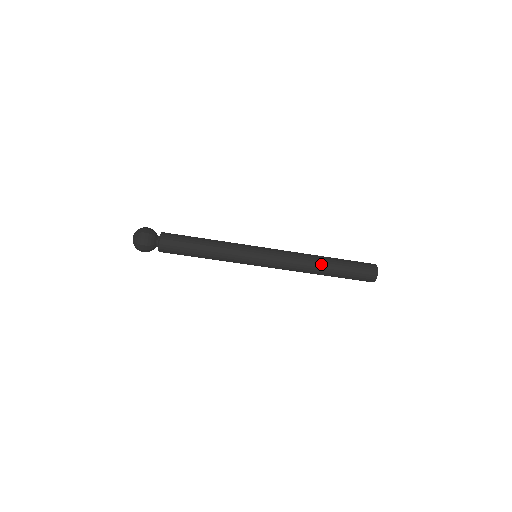
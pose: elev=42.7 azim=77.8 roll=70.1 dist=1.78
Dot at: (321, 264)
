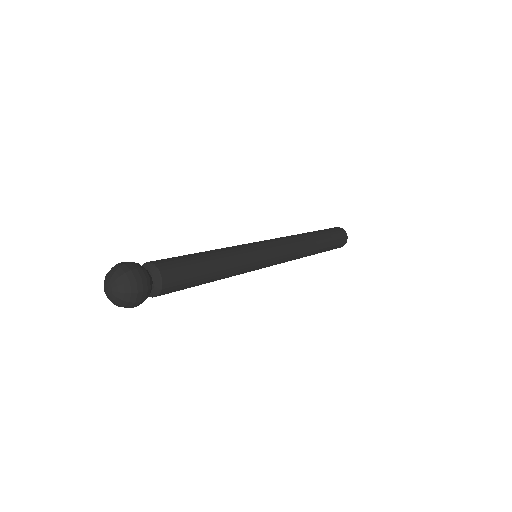
Dot at: occluded
